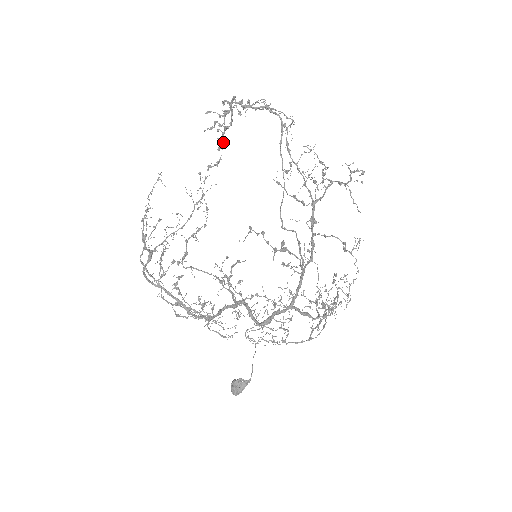
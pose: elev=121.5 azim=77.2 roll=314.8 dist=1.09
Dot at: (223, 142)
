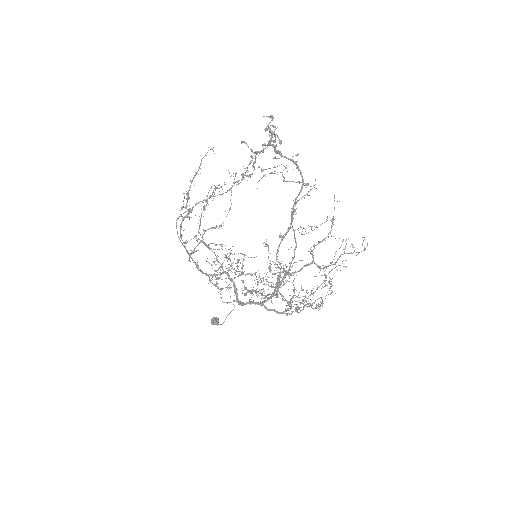
Dot at: (254, 167)
